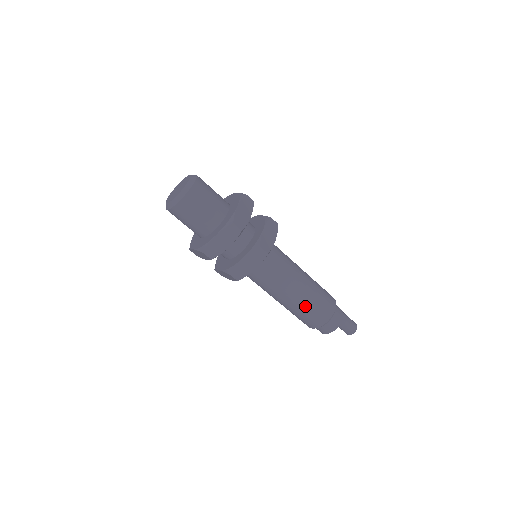
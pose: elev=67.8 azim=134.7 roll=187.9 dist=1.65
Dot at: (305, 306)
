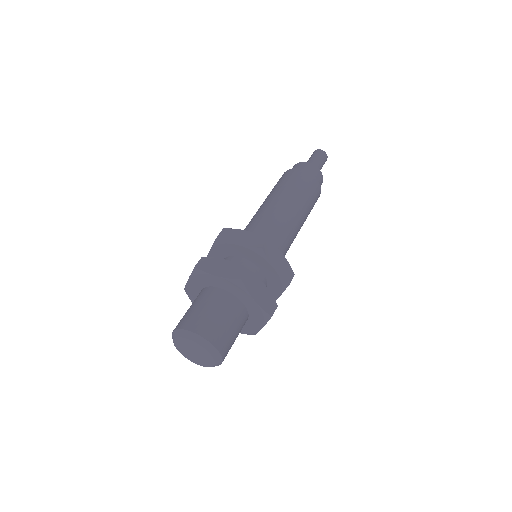
Dot at: (306, 218)
